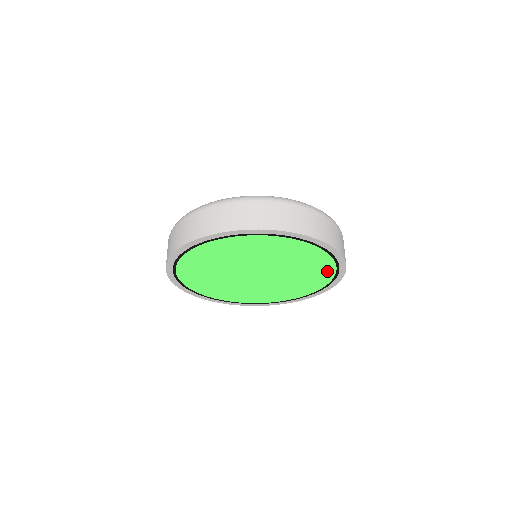
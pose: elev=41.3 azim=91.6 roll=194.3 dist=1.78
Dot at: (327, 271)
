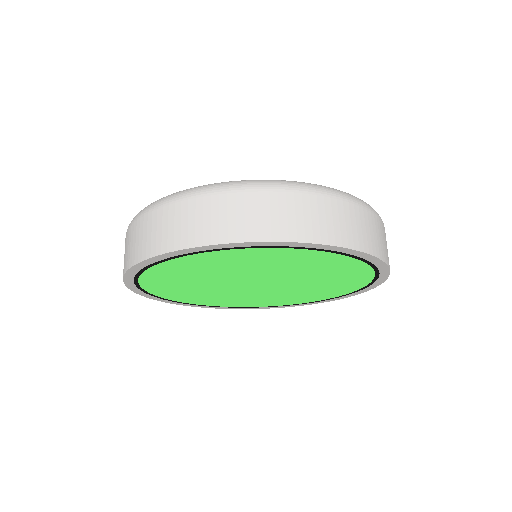
Dot at: (360, 279)
